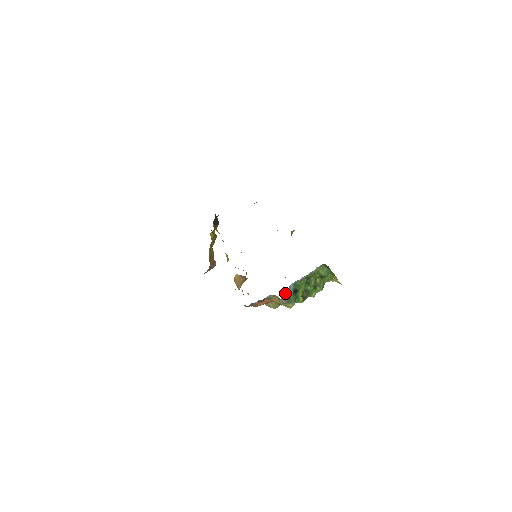
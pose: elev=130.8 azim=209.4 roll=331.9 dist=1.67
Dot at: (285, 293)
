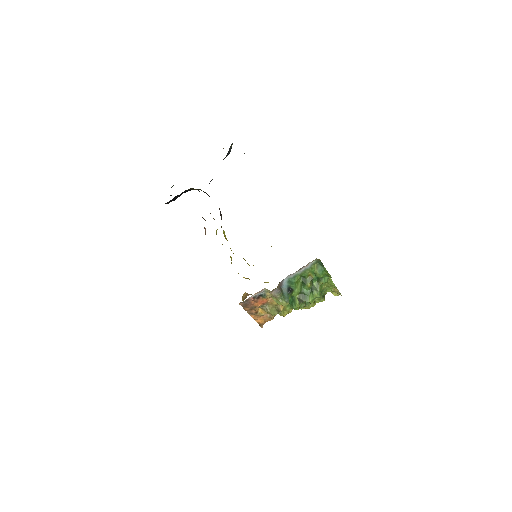
Dot at: occluded
